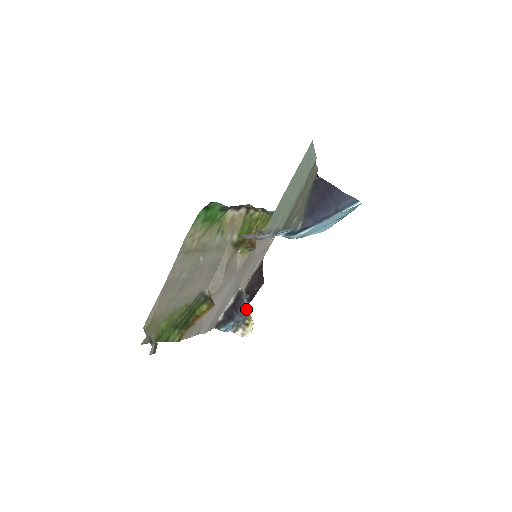
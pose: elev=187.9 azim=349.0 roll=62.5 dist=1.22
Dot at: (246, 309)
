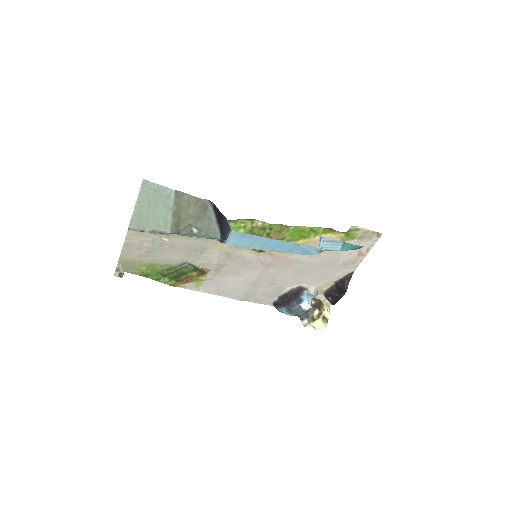
Dot at: (298, 303)
